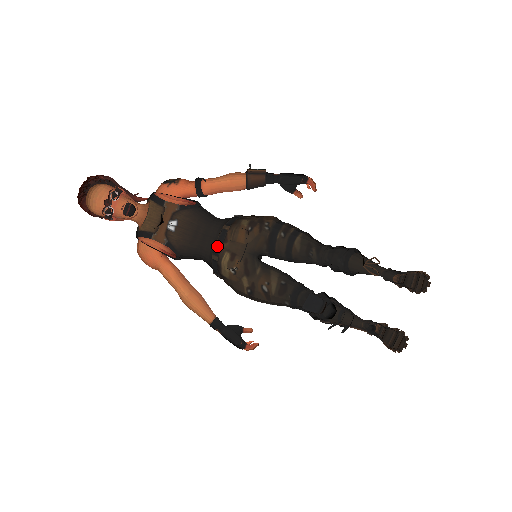
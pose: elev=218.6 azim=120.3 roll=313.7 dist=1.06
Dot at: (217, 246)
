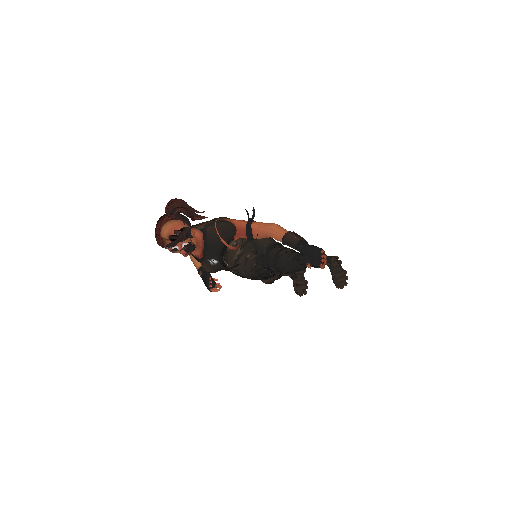
Dot at: occluded
